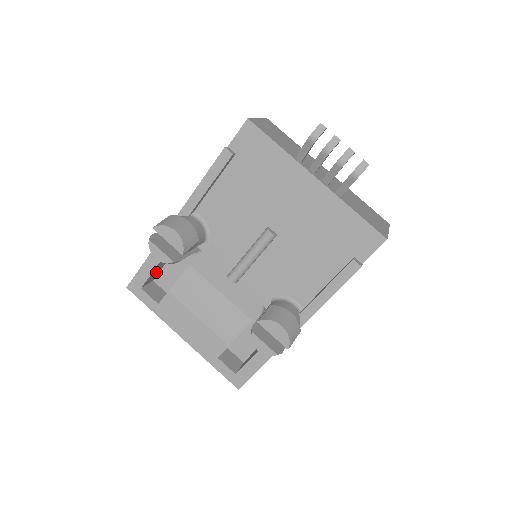
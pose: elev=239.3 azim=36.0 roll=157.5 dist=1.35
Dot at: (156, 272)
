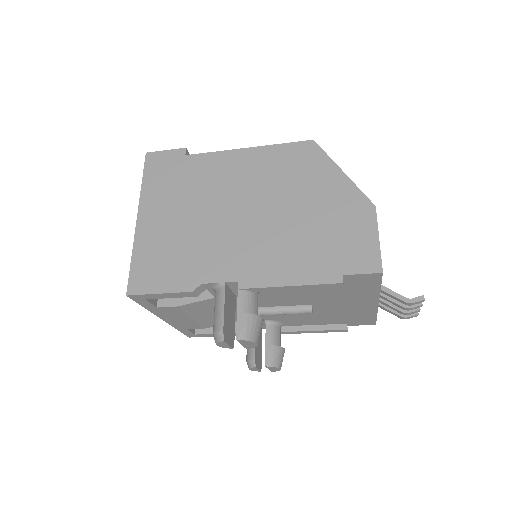
Dot at: occluded
